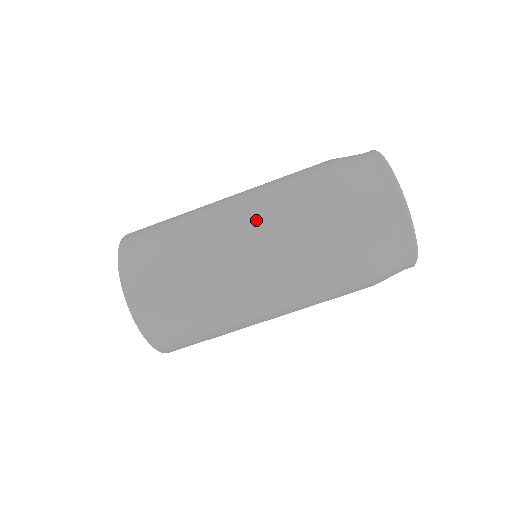
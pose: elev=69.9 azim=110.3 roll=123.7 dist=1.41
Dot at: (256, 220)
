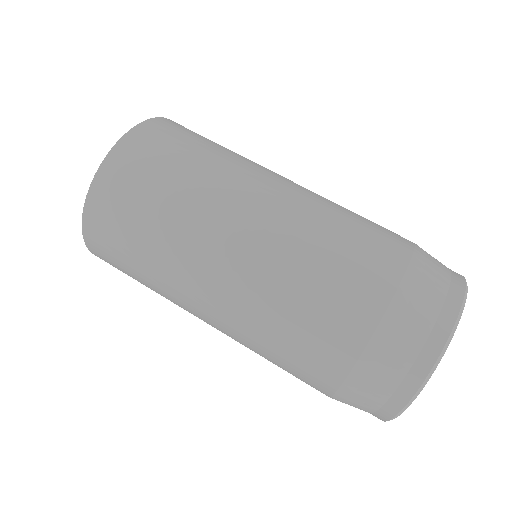
Dot at: occluded
